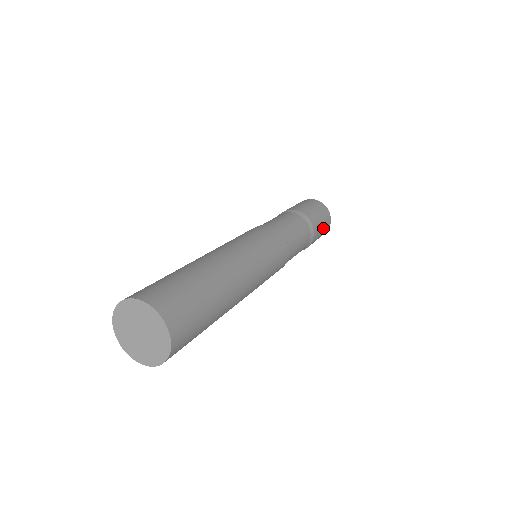
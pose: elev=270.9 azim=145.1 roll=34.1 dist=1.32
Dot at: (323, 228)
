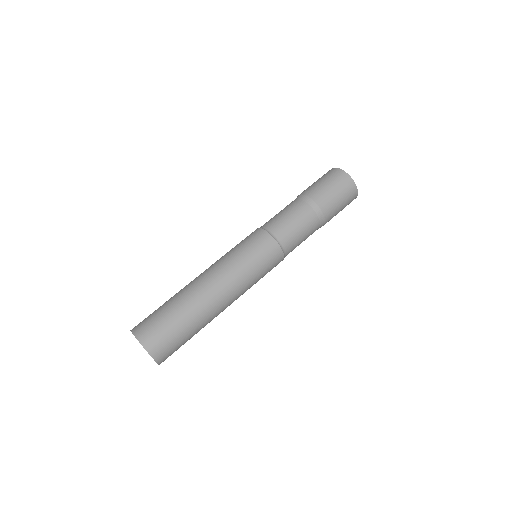
Dot at: (342, 200)
